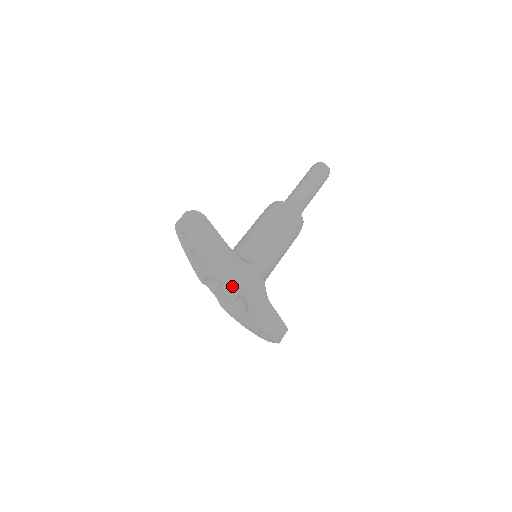
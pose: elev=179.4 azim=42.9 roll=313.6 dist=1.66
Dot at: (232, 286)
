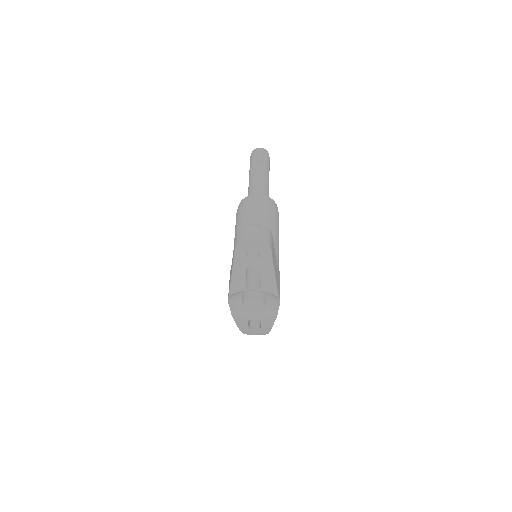
Dot at: (279, 297)
